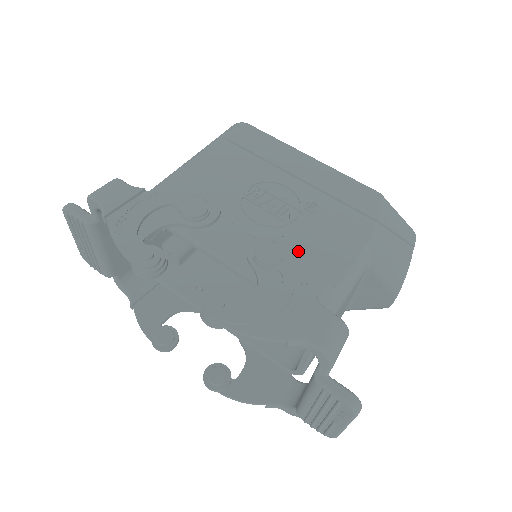
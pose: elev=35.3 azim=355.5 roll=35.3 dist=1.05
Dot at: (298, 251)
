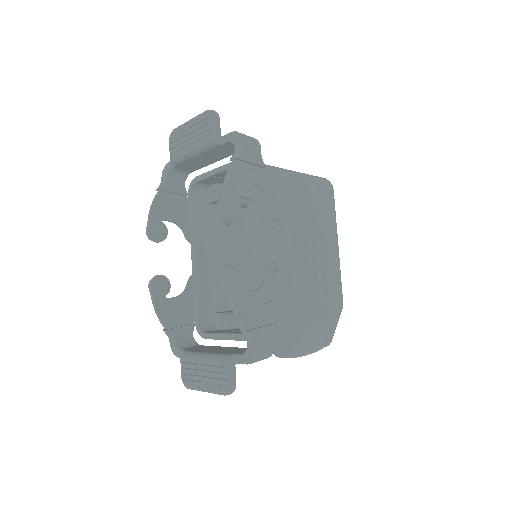
Dot at: occluded
